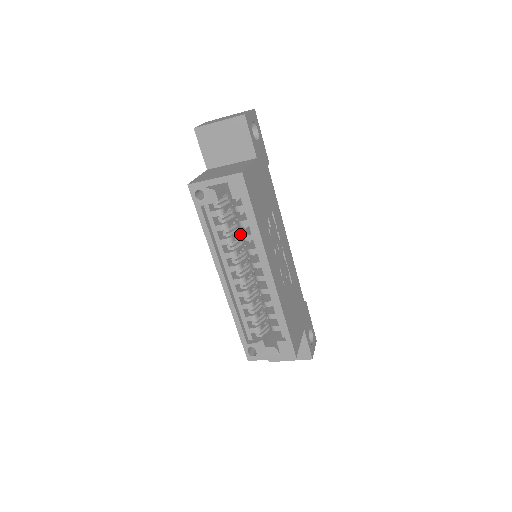
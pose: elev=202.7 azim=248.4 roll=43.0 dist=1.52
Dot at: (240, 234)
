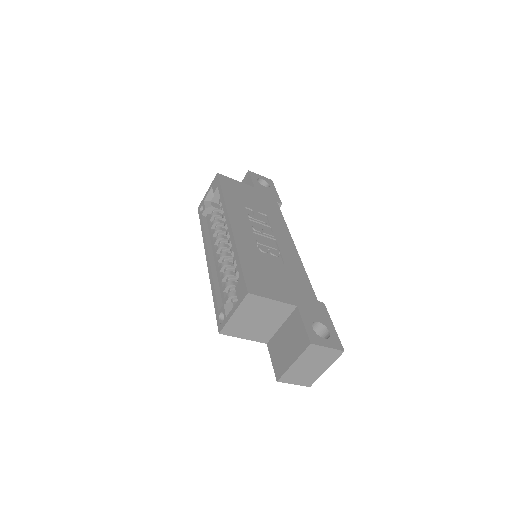
Dot at: occluded
